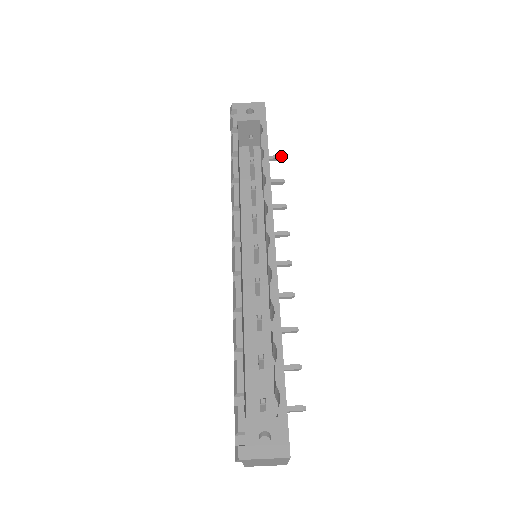
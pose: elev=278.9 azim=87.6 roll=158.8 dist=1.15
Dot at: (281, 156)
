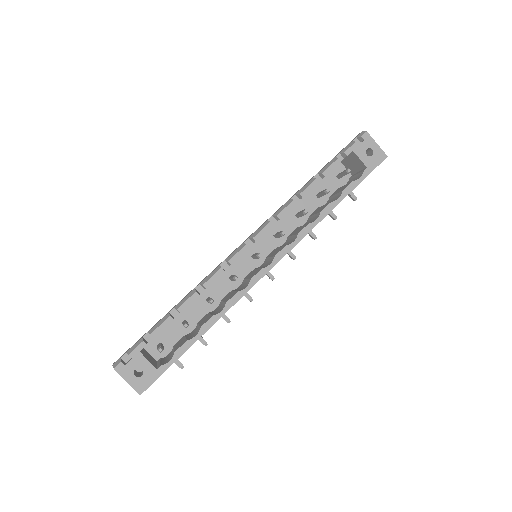
Dot at: (356, 198)
